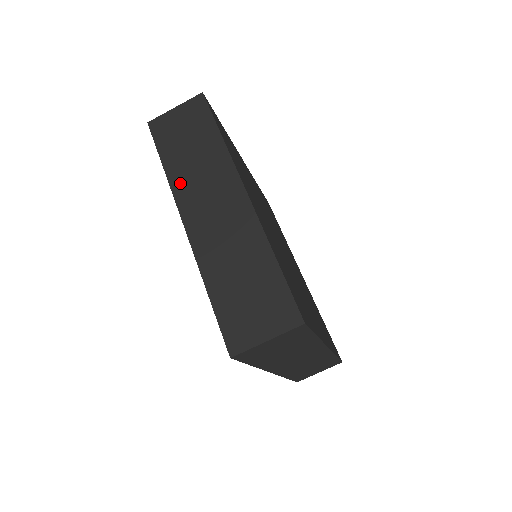
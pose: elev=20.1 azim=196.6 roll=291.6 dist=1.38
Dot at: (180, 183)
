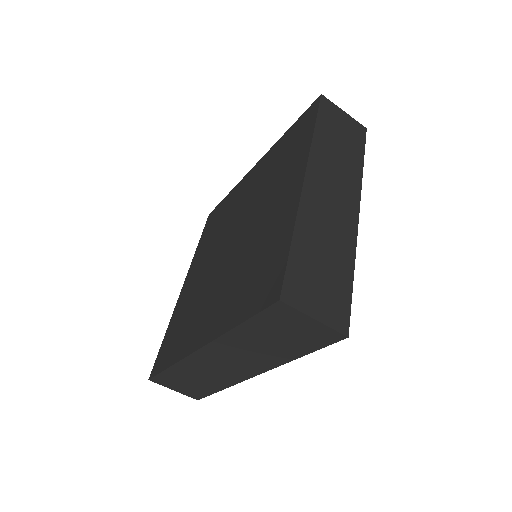
Dot at: (320, 152)
